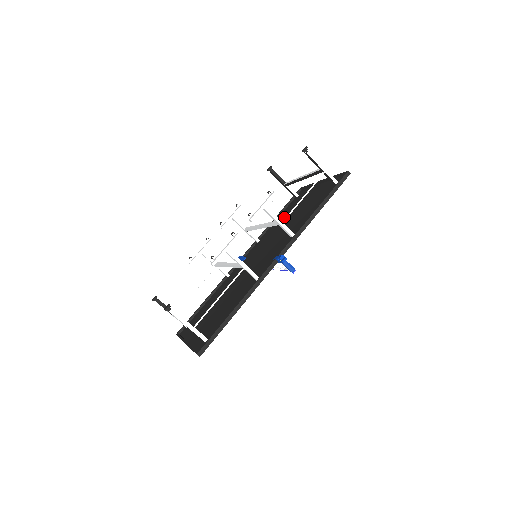
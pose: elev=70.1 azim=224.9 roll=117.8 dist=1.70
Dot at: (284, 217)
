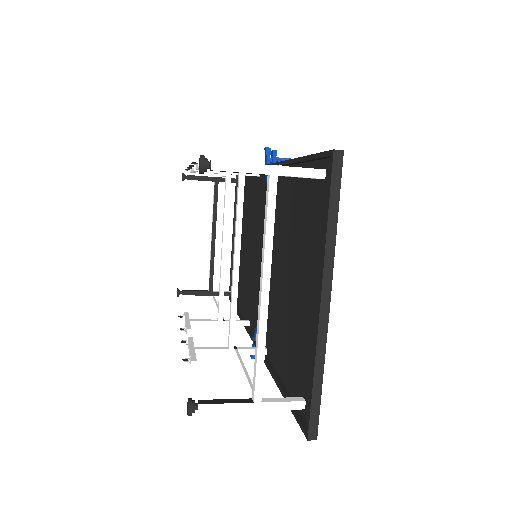
Dot at: (293, 214)
